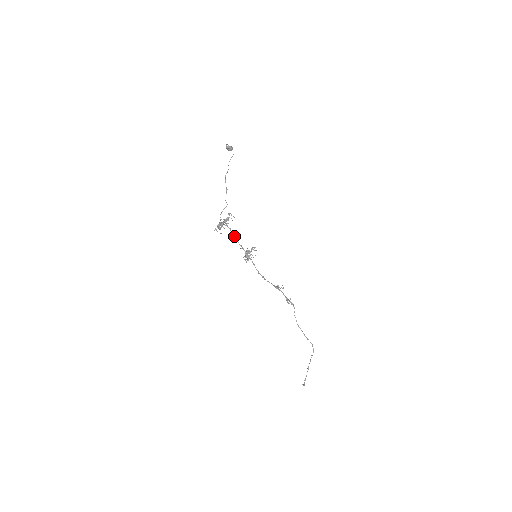
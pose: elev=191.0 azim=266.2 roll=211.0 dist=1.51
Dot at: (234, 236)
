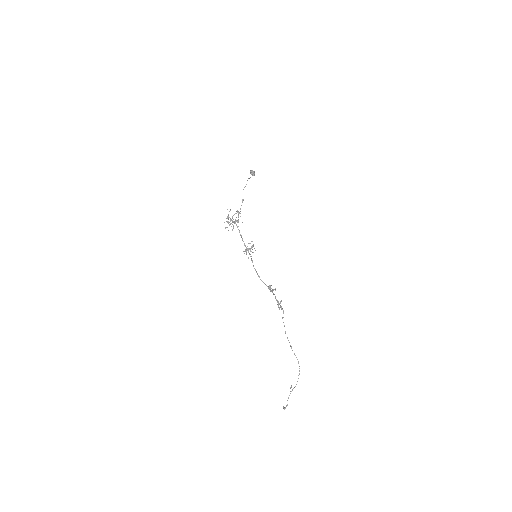
Dot at: occluded
